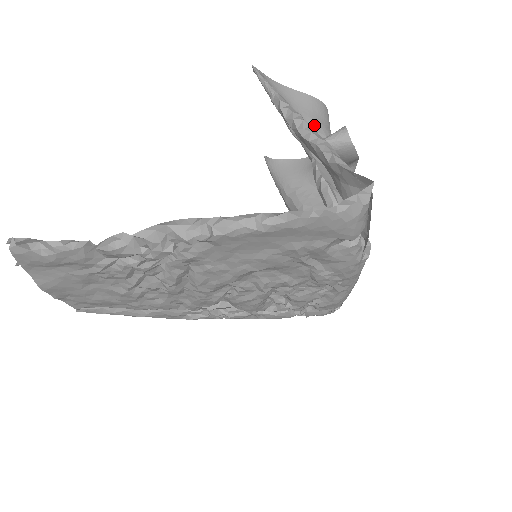
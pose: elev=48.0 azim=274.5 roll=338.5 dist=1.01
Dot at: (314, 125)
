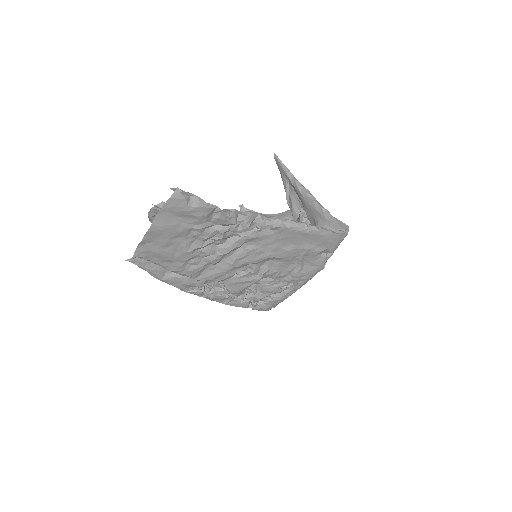
Dot at: occluded
